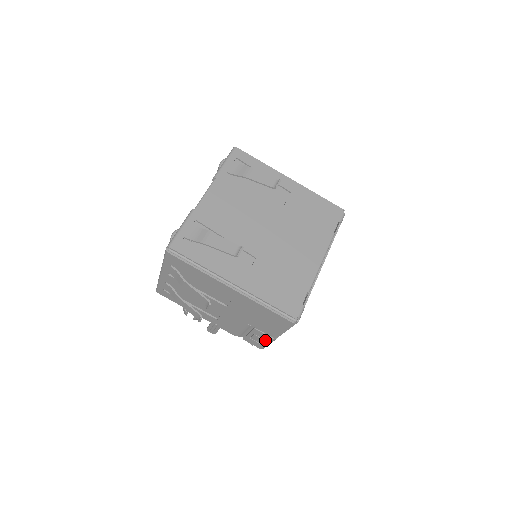
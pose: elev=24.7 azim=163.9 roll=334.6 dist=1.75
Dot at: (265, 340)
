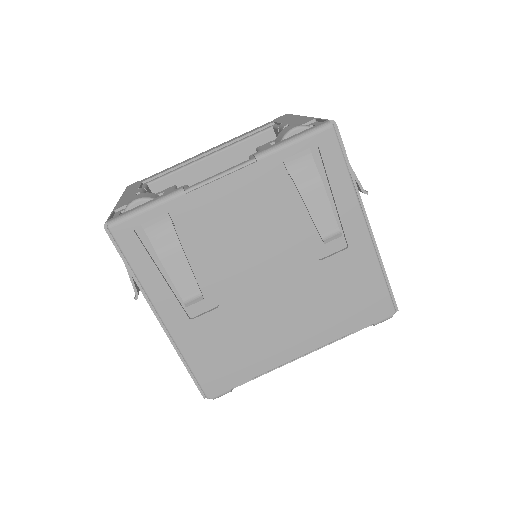
Dot at: occluded
